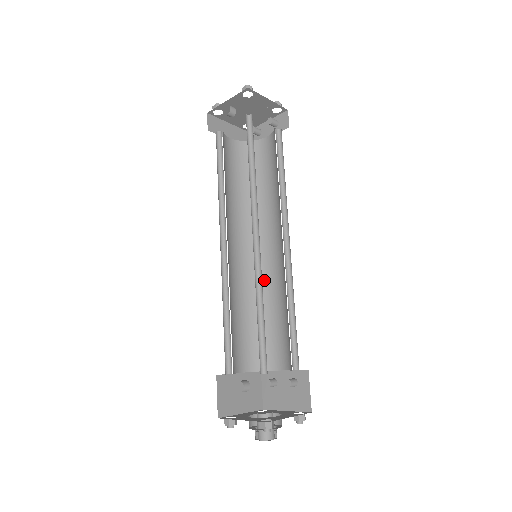
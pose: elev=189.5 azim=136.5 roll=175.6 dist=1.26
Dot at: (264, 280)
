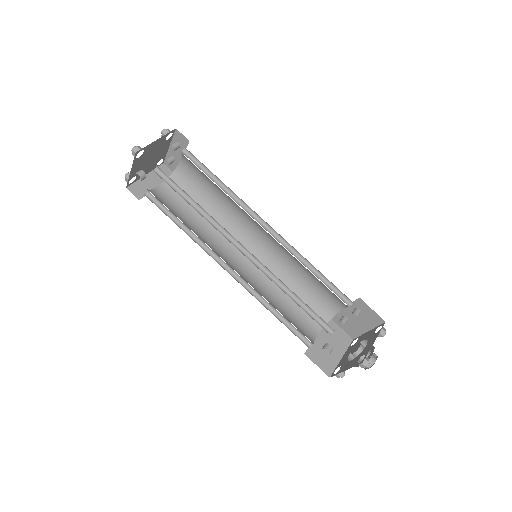
Dot at: (276, 261)
